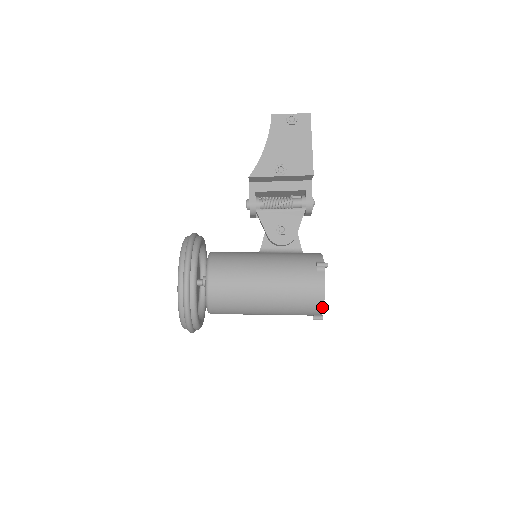
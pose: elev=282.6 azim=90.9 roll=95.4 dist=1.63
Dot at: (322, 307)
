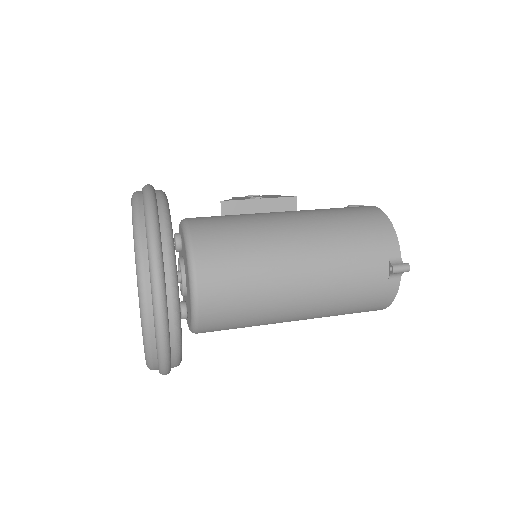
Dot at: (391, 227)
